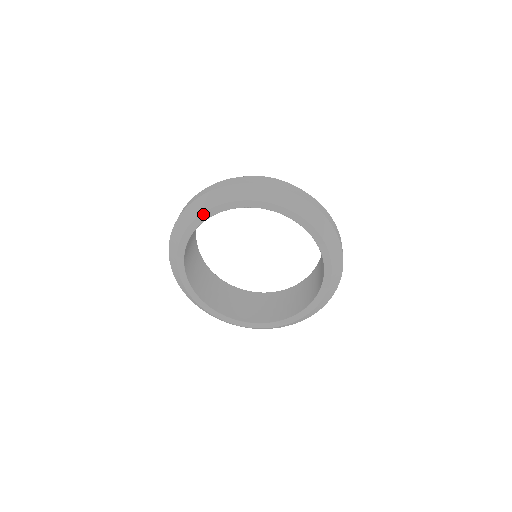
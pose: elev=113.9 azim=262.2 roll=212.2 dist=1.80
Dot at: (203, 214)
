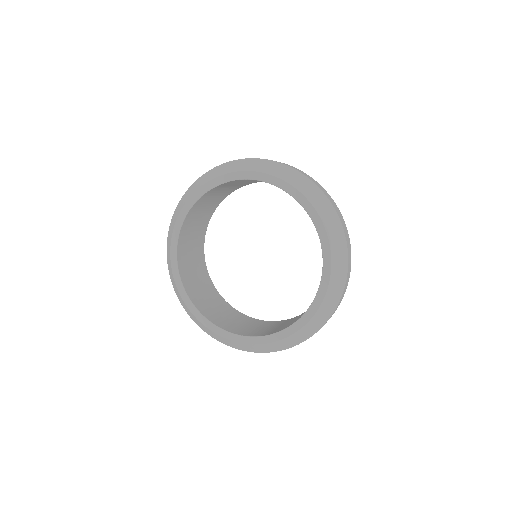
Dot at: (195, 193)
